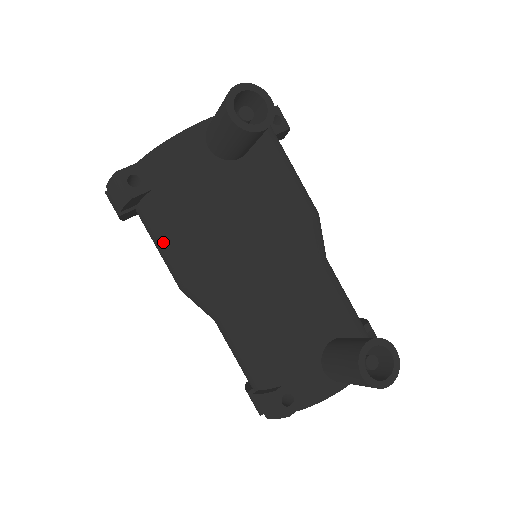
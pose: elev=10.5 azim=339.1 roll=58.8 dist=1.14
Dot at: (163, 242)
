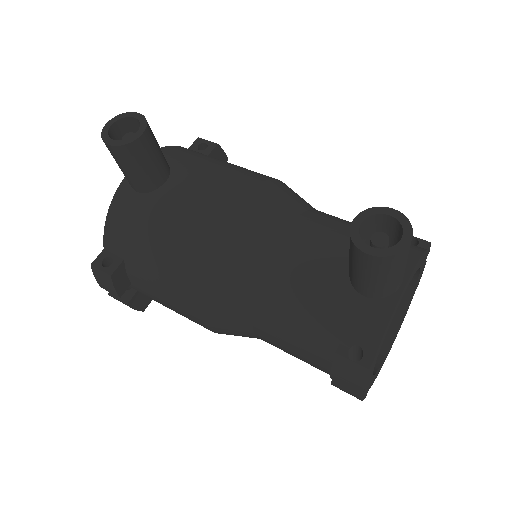
Dot at: (162, 295)
